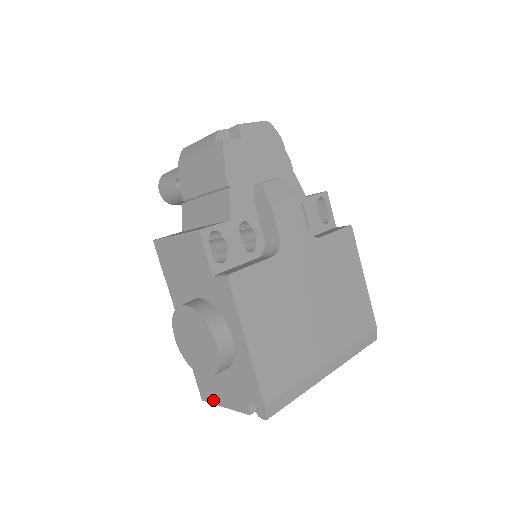
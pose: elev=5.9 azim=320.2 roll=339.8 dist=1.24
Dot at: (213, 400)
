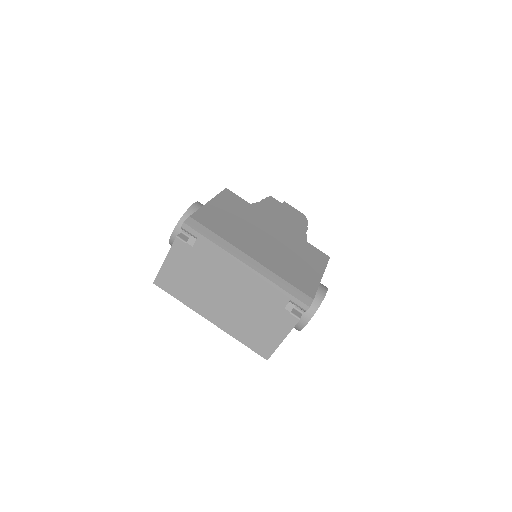
Dot at: (161, 269)
